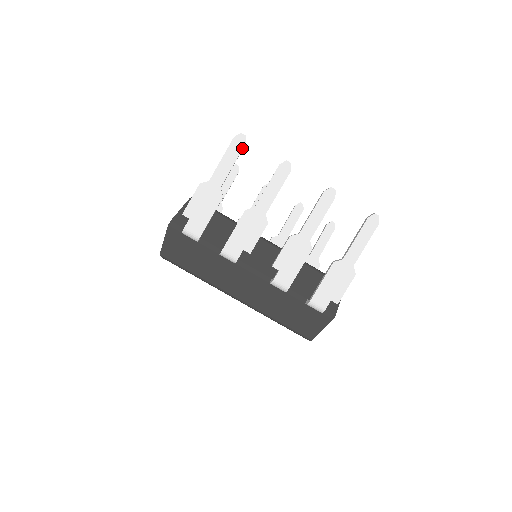
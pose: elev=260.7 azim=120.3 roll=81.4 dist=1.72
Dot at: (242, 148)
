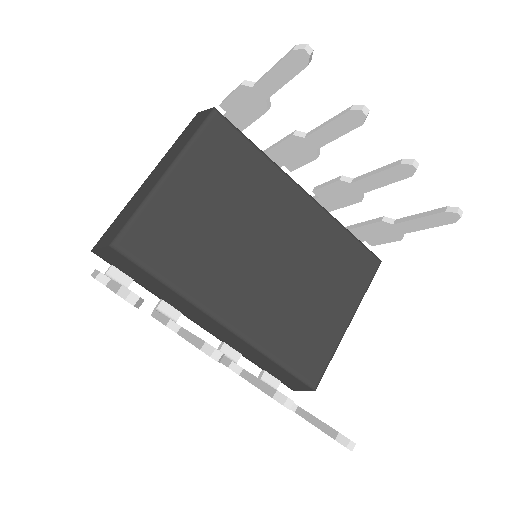
Dot at: occluded
